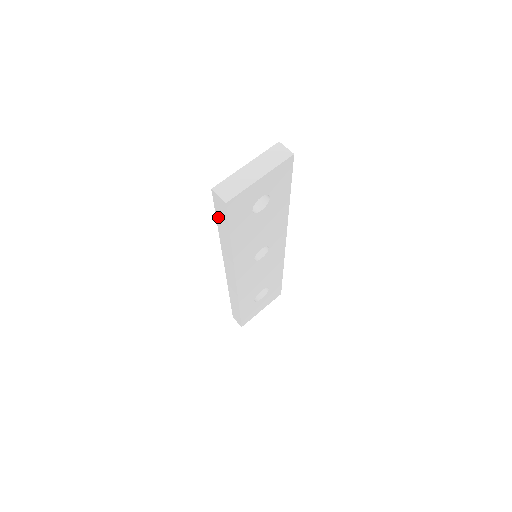
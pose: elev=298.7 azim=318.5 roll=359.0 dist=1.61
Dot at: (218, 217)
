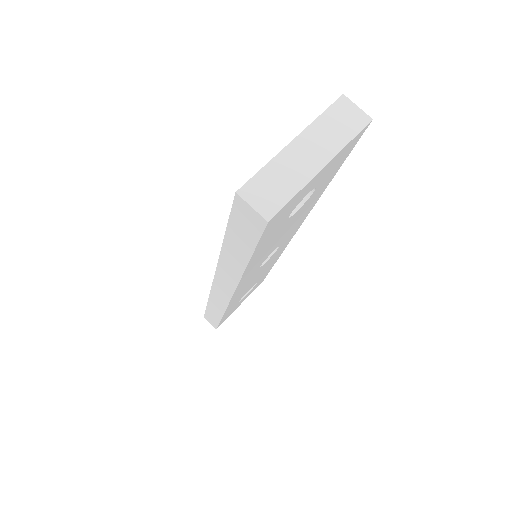
Dot at: (232, 230)
